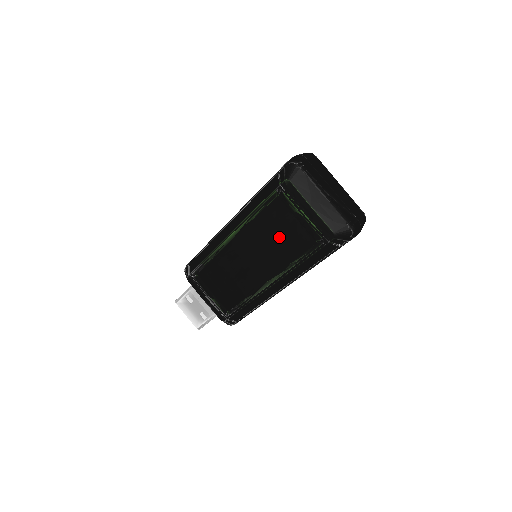
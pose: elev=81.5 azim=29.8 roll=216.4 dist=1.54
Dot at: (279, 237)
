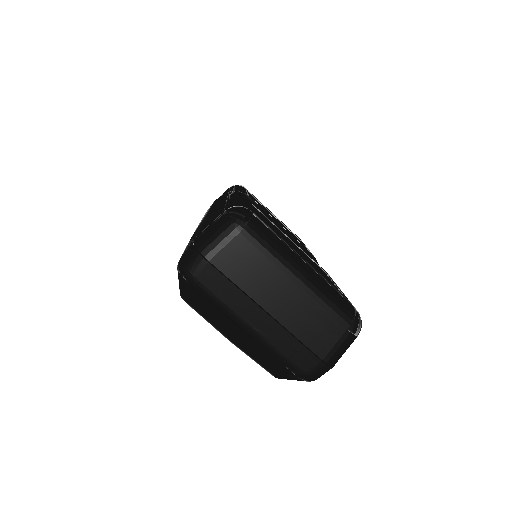
Dot at: occluded
